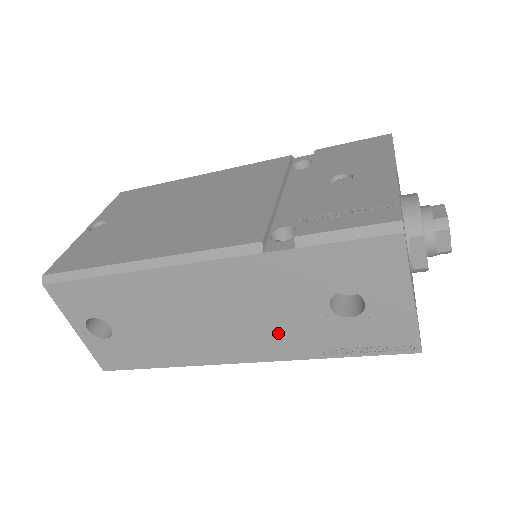
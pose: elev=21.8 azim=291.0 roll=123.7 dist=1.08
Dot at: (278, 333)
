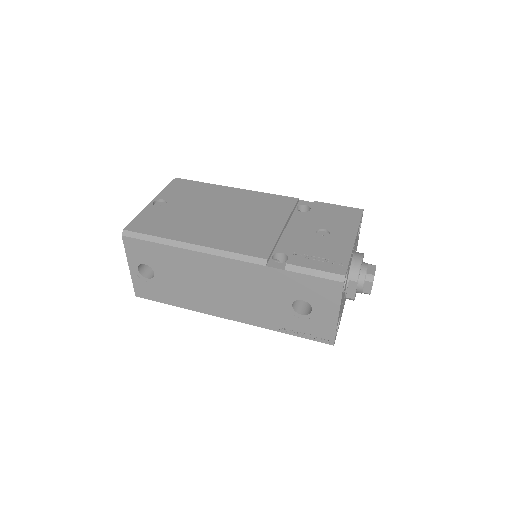
Dot at: (257, 310)
